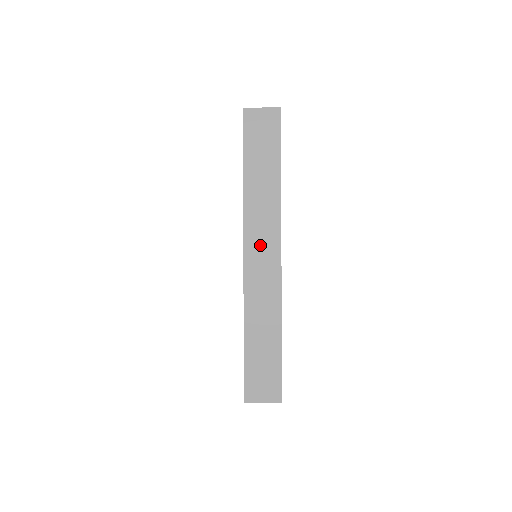
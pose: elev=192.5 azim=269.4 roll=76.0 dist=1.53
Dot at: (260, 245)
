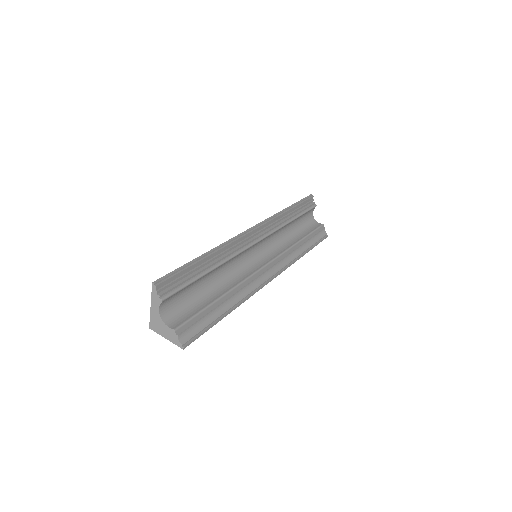
Dot at: occluded
